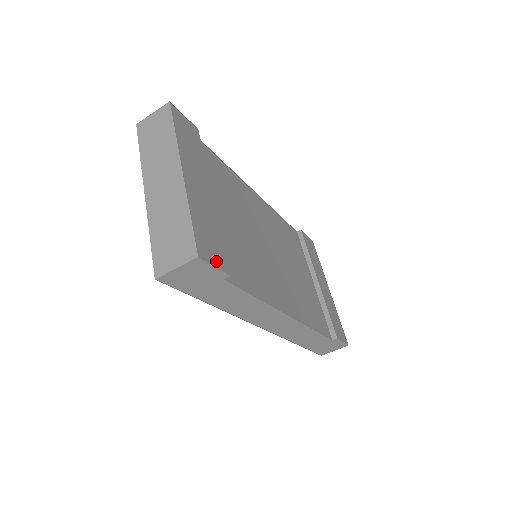
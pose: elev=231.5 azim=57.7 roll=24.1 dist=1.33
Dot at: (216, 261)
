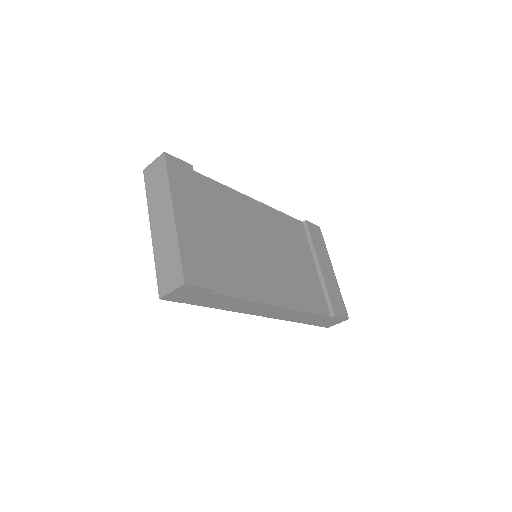
Dot at: (202, 282)
